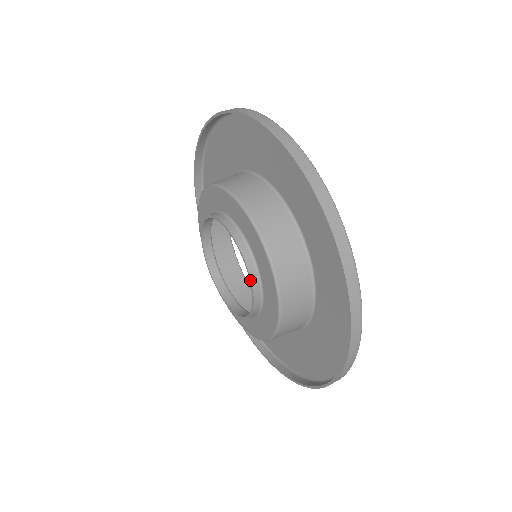
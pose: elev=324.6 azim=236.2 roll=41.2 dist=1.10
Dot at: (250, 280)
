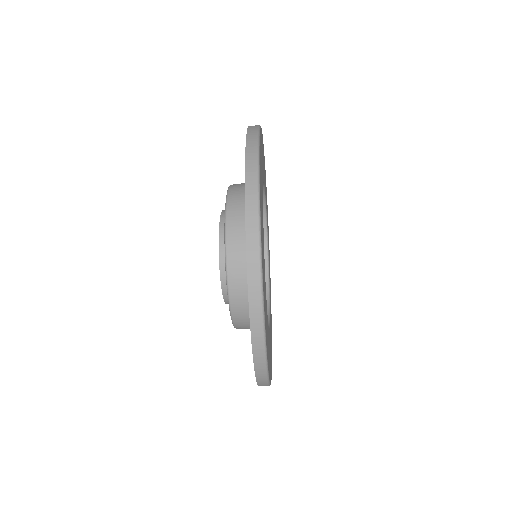
Dot at: (220, 218)
